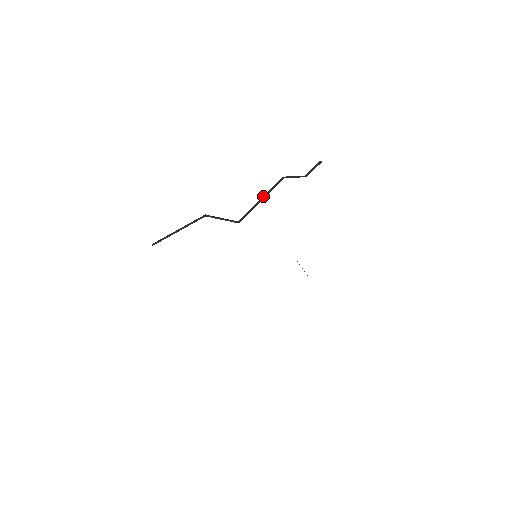
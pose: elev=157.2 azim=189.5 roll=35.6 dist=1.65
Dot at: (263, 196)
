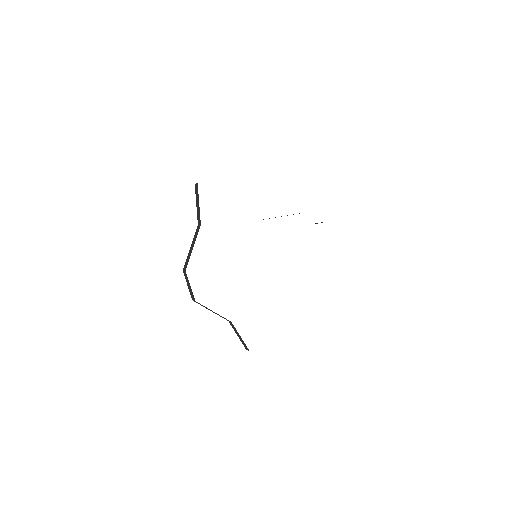
Dot at: occluded
